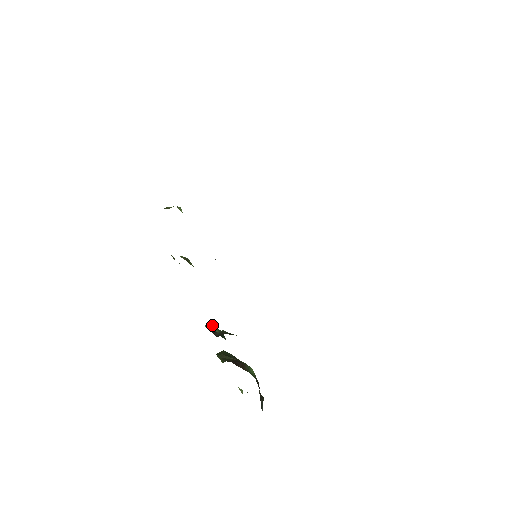
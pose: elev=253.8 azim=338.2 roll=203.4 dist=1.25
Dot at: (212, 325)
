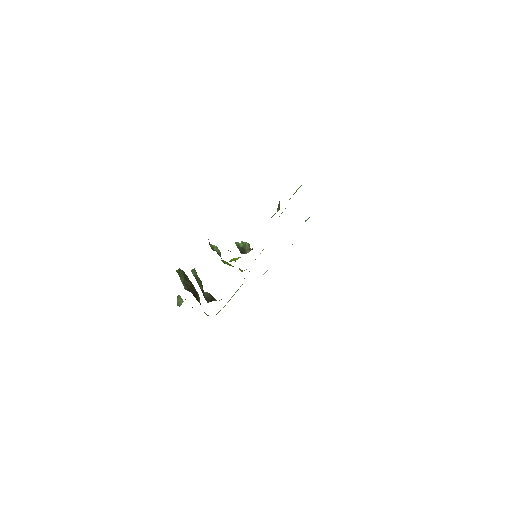
Dot at: occluded
